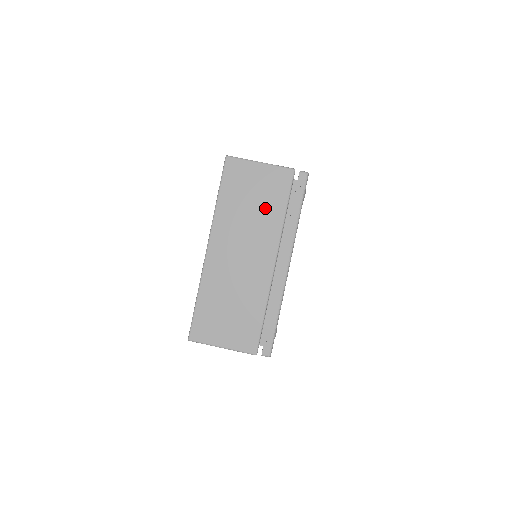
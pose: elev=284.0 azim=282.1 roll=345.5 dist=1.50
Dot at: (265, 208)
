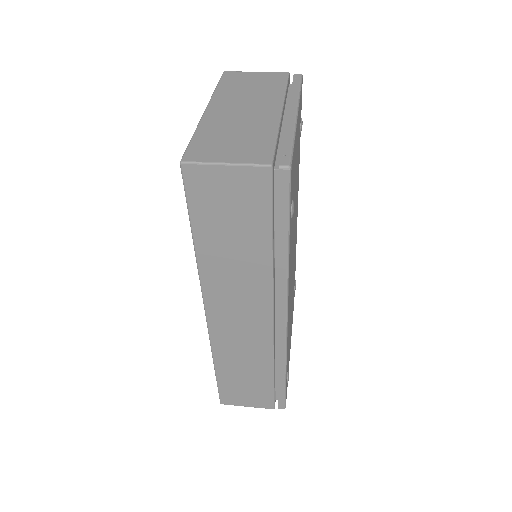
Dot at: (265, 88)
